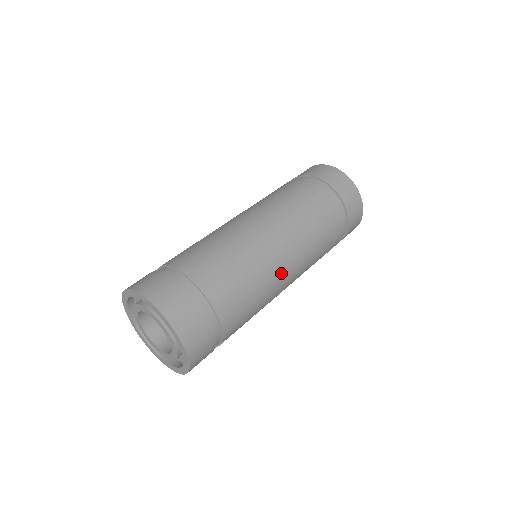
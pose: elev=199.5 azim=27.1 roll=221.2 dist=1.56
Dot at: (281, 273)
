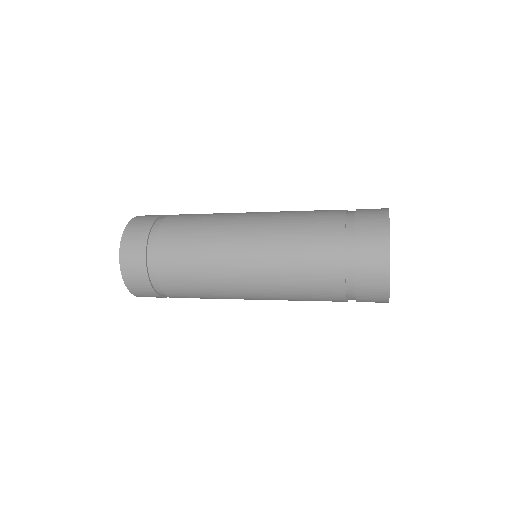
Dot at: (238, 294)
